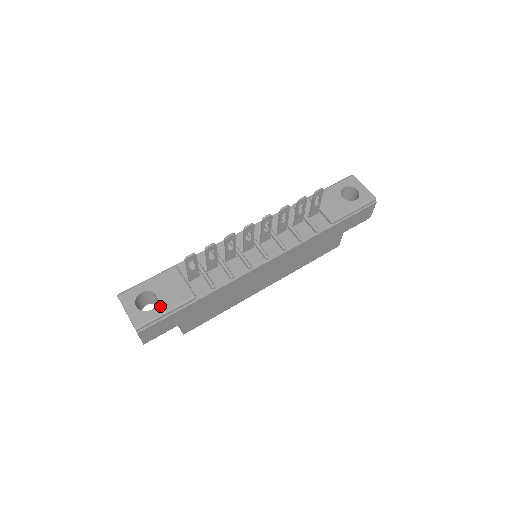
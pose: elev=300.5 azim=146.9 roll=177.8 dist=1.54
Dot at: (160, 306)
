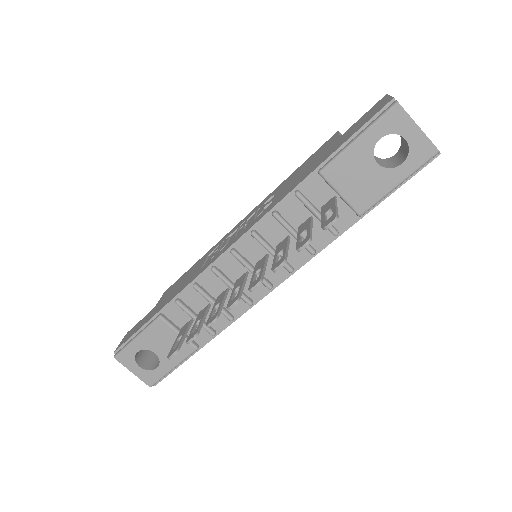
Dot at: (164, 364)
